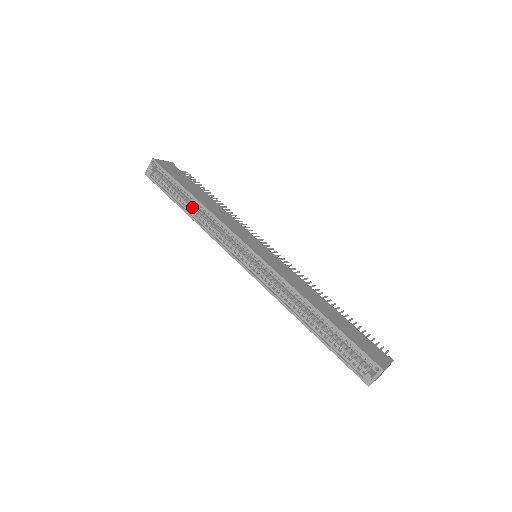
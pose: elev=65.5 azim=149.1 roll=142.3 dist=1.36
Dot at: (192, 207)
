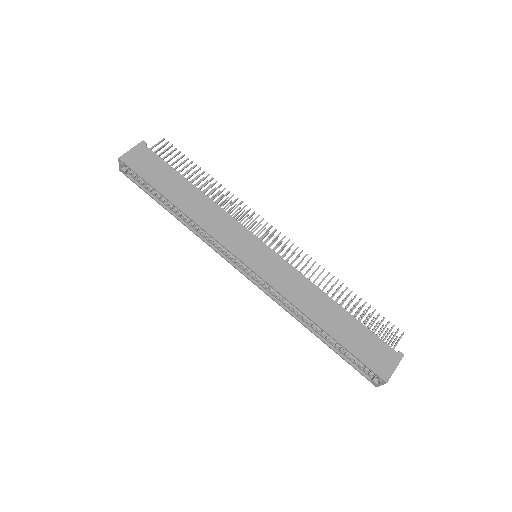
Dot at: (178, 210)
